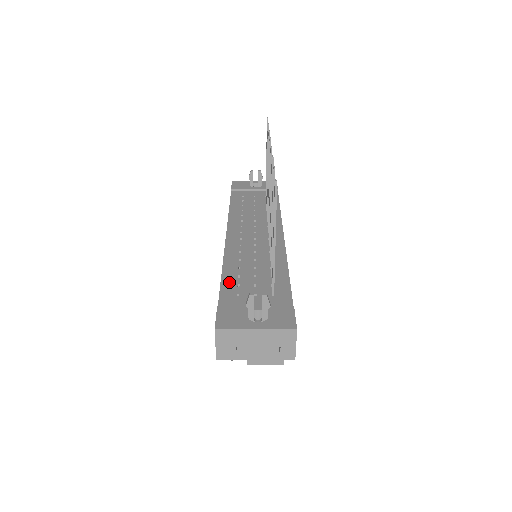
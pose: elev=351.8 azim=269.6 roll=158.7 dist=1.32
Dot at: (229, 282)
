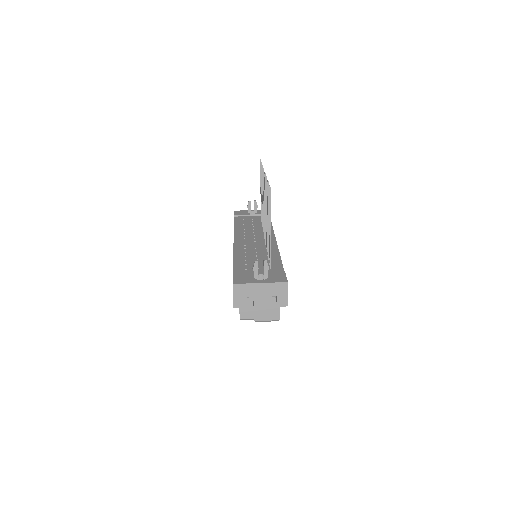
Dot at: (239, 263)
